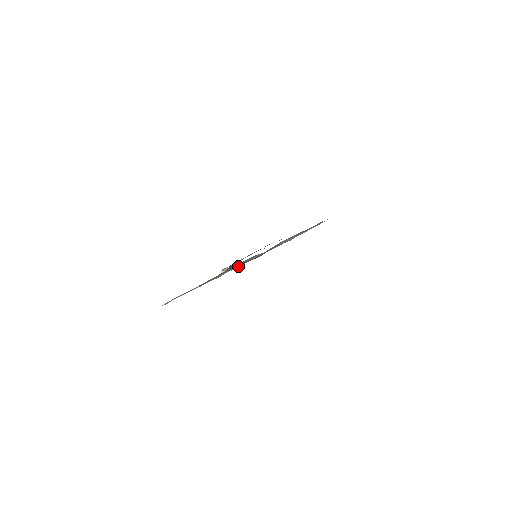
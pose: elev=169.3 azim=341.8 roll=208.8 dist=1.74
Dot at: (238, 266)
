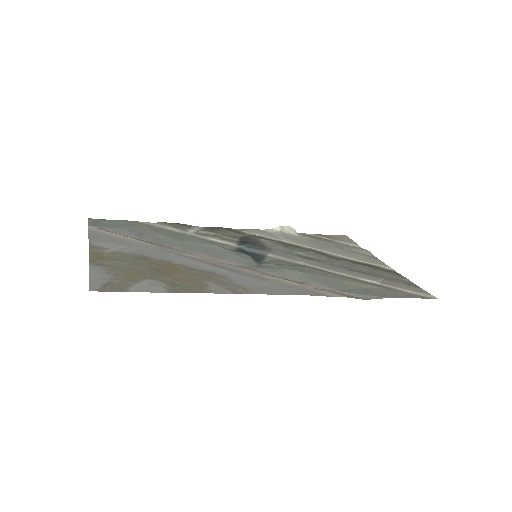
Dot at: (281, 240)
